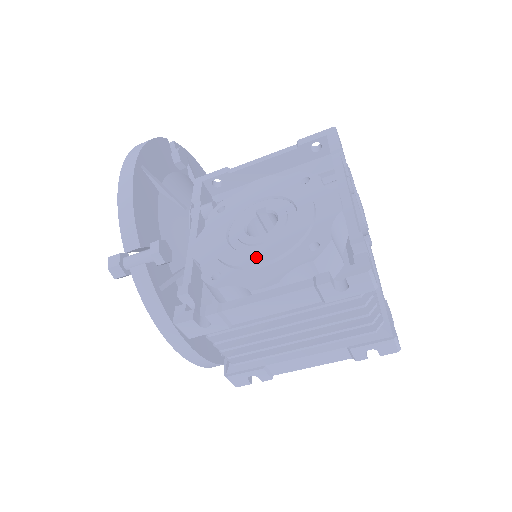
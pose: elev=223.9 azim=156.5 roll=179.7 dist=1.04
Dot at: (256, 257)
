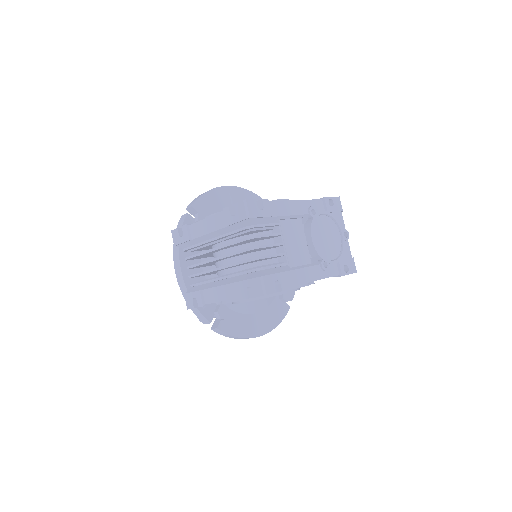
Dot at: occluded
